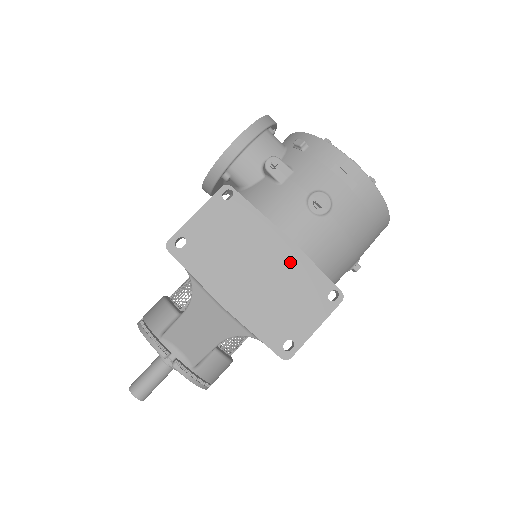
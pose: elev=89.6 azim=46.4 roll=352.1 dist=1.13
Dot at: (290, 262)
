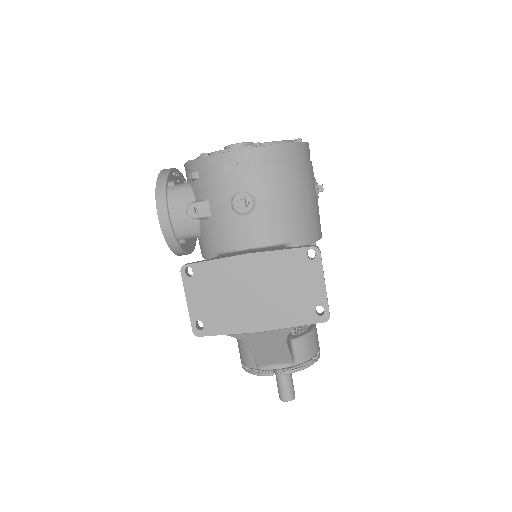
Dot at: (265, 266)
